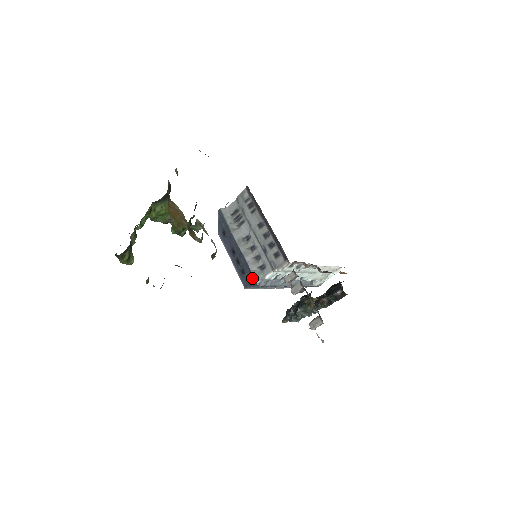
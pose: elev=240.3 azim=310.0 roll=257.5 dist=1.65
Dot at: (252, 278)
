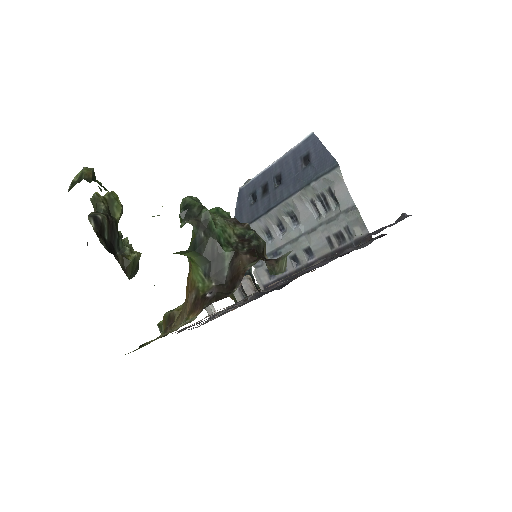
Dot at: occluded
